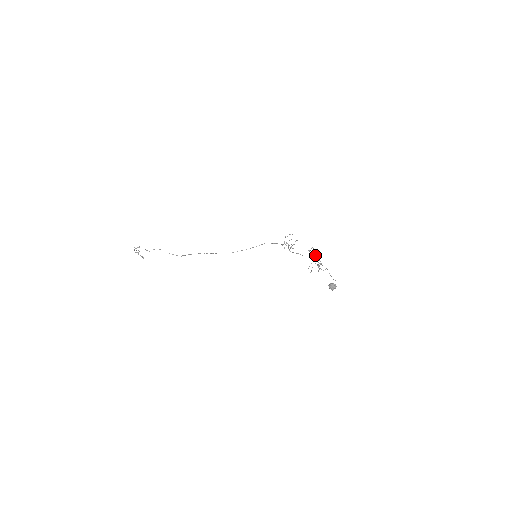
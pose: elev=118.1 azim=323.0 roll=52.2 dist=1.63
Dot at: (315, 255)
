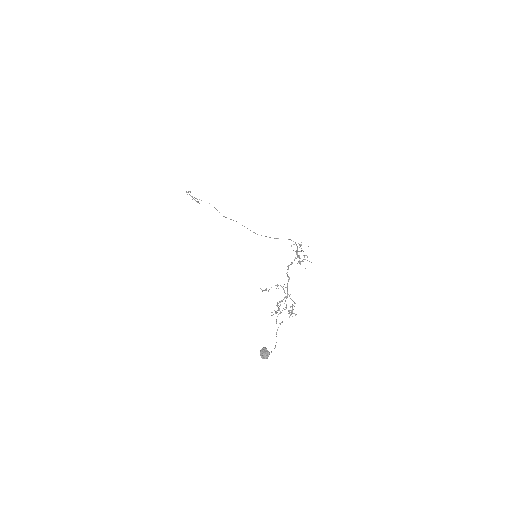
Dot at: (287, 294)
